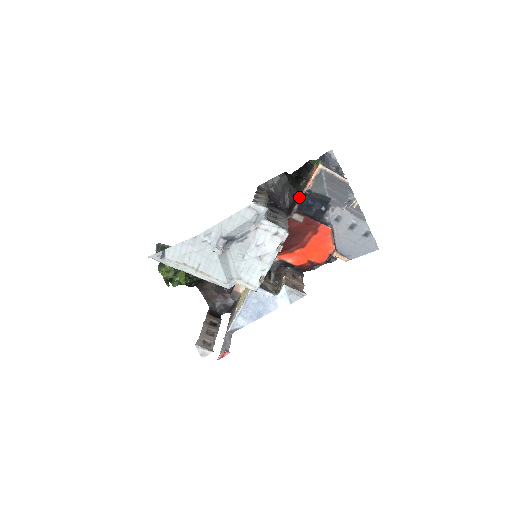
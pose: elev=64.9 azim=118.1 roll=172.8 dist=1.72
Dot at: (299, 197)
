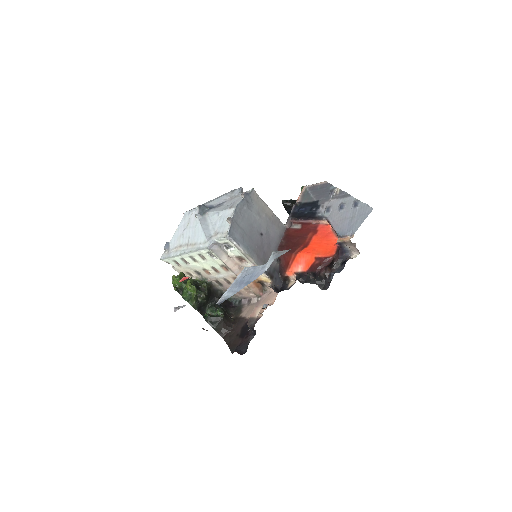
Dot at: occluded
